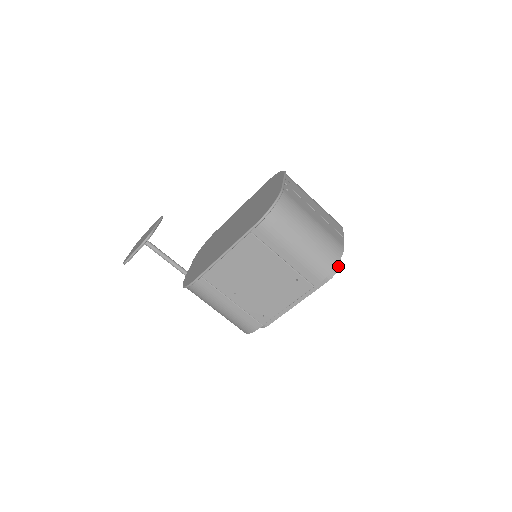
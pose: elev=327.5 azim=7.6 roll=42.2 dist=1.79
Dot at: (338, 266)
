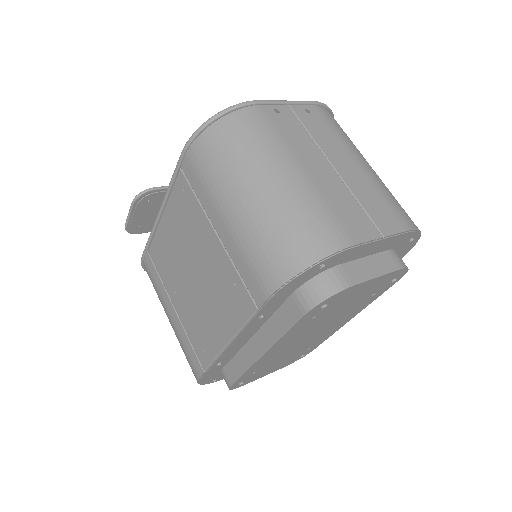
Dot at: (335, 288)
